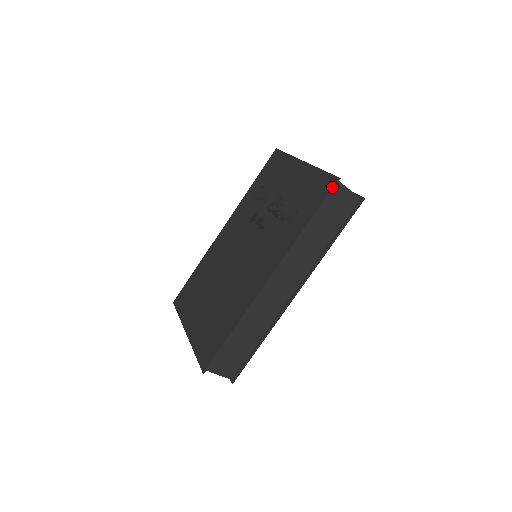
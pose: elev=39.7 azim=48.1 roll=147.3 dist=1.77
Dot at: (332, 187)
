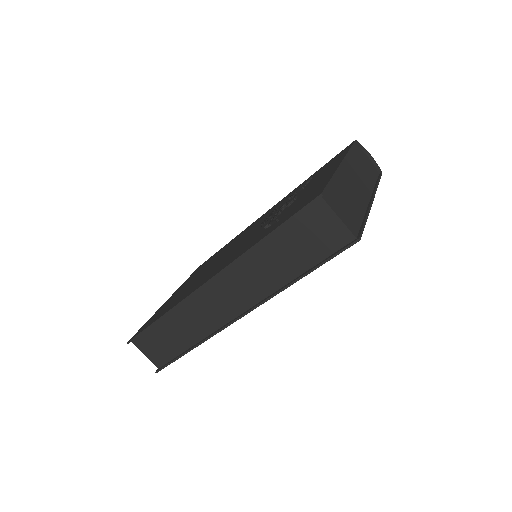
Dot at: (308, 203)
